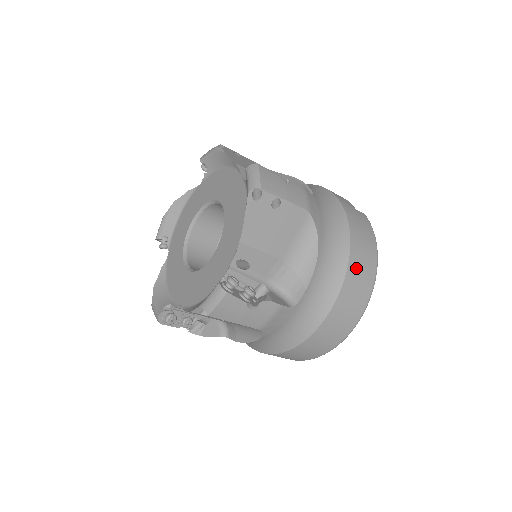
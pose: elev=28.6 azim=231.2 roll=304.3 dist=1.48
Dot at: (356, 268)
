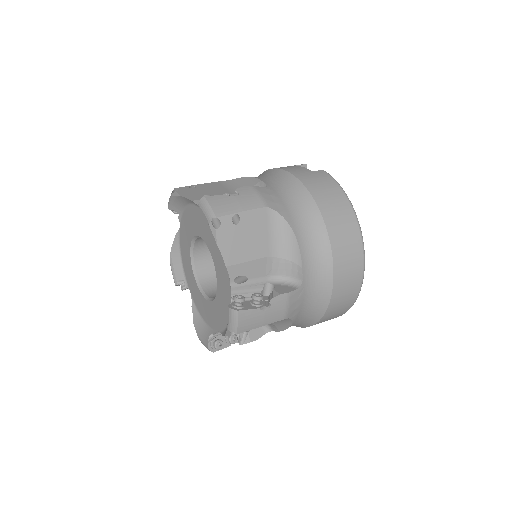
Dot at: (335, 224)
